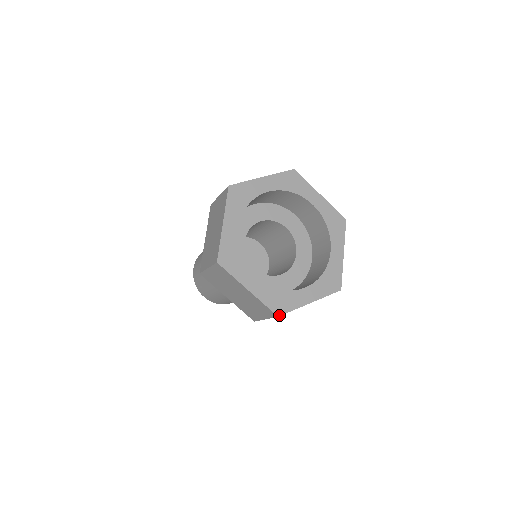
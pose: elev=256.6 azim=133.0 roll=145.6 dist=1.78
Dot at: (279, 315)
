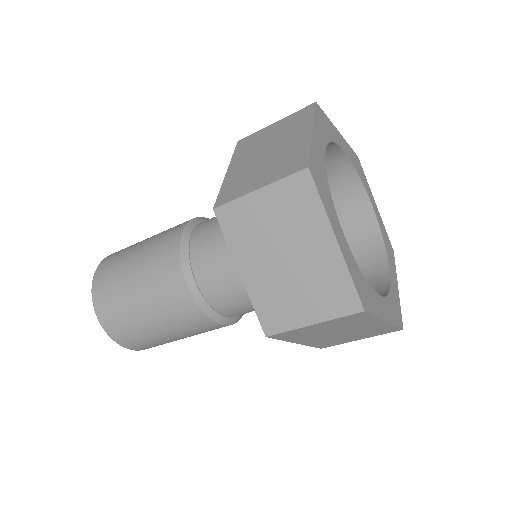
Dot at: (365, 310)
